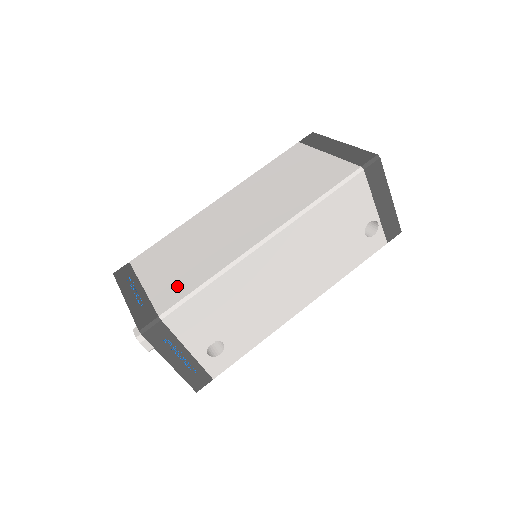
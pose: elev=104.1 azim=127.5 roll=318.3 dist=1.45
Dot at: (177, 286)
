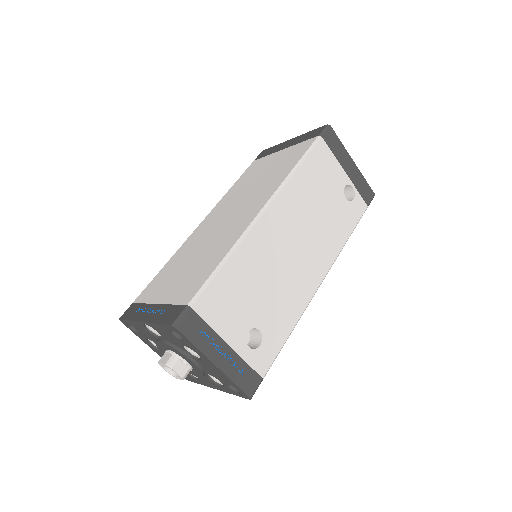
Dot at: (194, 280)
